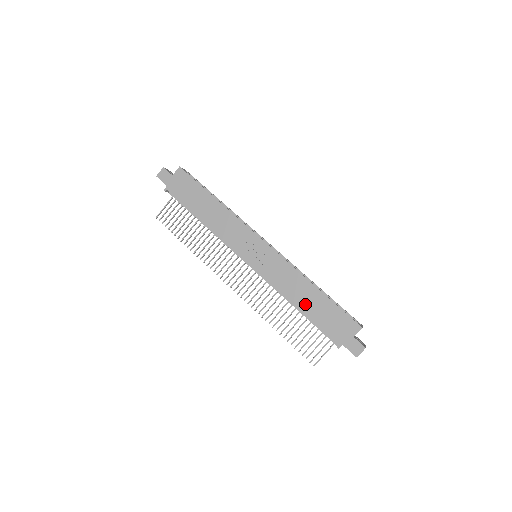
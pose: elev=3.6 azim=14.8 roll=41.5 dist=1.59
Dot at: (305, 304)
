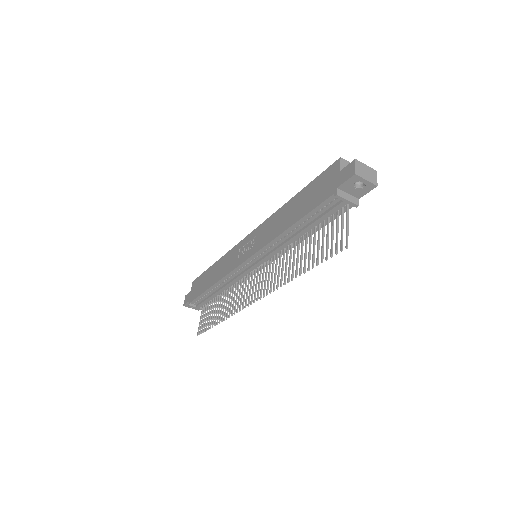
Dot at: (292, 217)
